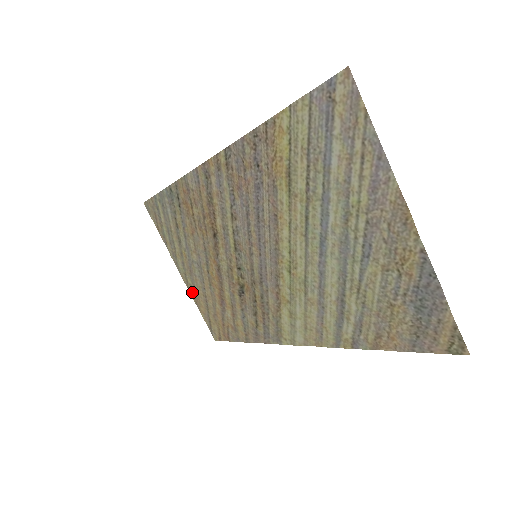
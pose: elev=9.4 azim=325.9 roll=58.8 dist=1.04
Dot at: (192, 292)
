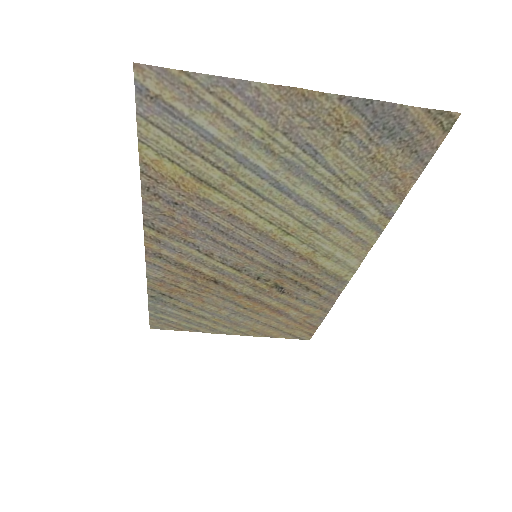
Dot at: (254, 334)
